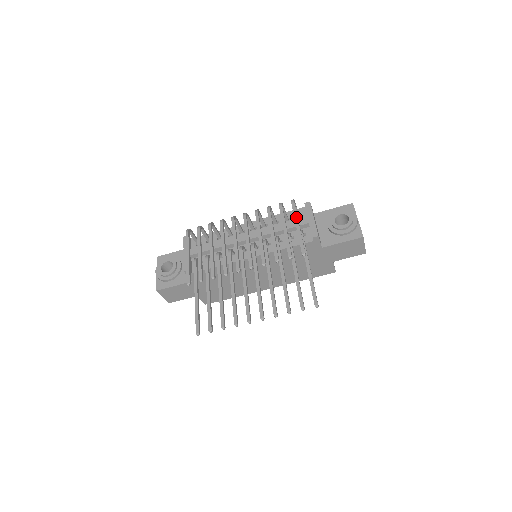
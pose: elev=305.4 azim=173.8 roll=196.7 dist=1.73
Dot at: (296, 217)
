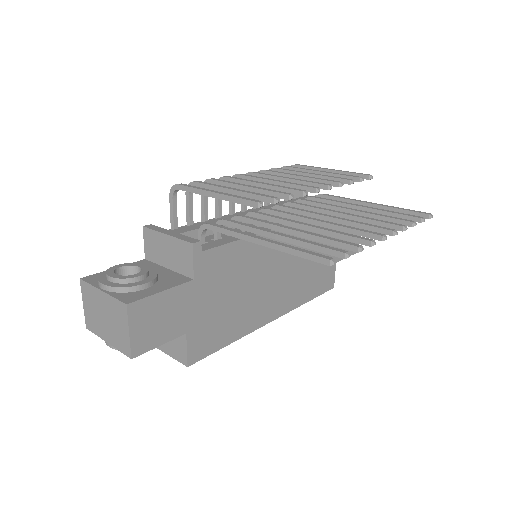
Dot at: (318, 167)
